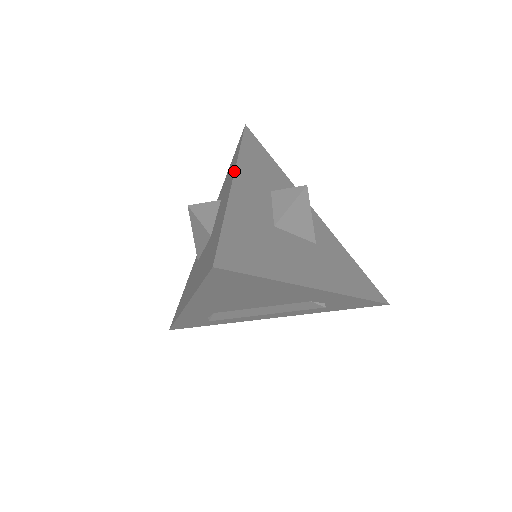
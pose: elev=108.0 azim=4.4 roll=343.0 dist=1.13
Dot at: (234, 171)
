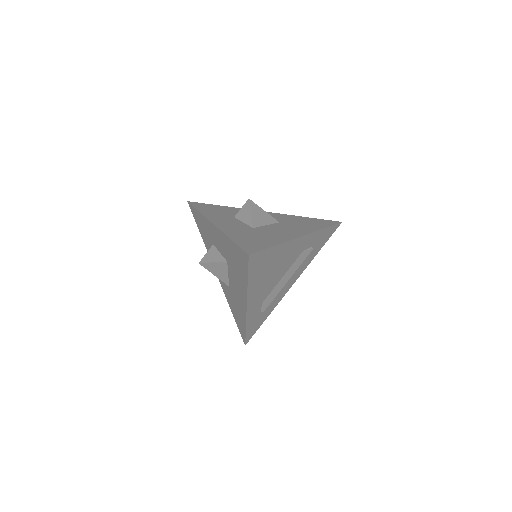
Dot at: (209, 221)
